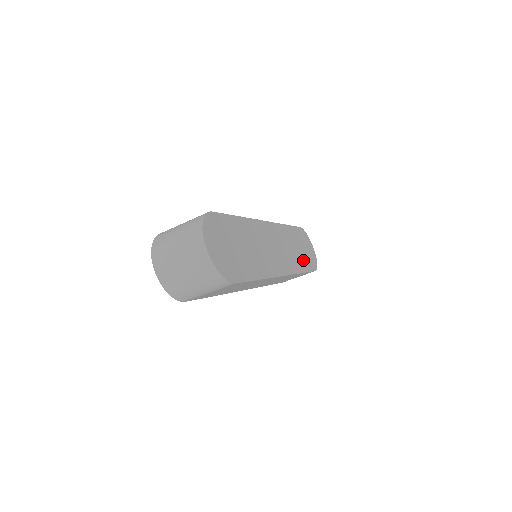
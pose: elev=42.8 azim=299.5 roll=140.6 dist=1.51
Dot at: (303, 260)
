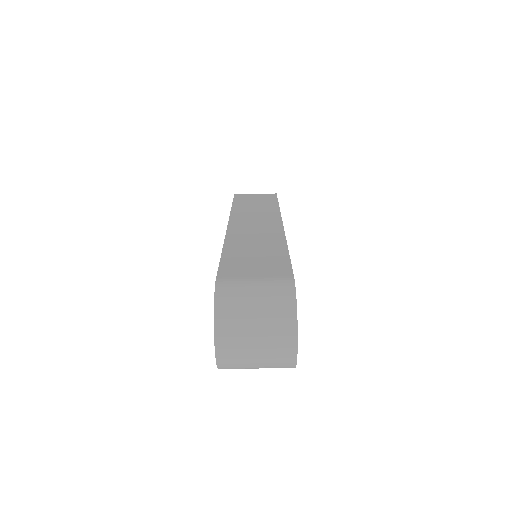
Dot at: occluded
